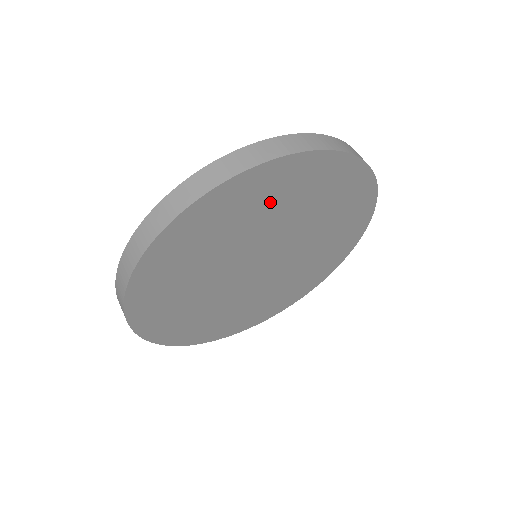
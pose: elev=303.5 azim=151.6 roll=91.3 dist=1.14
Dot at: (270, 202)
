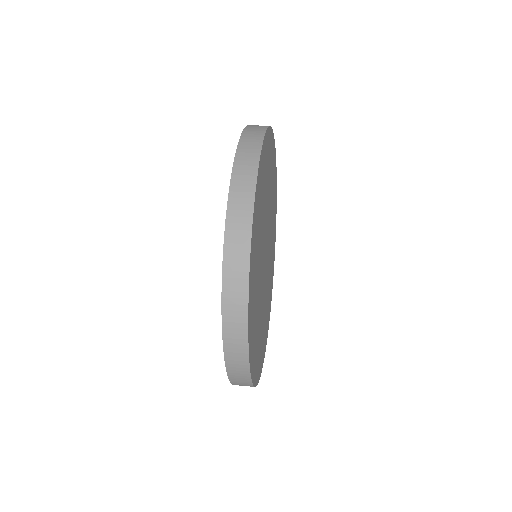
Dot at: (271, 180)
